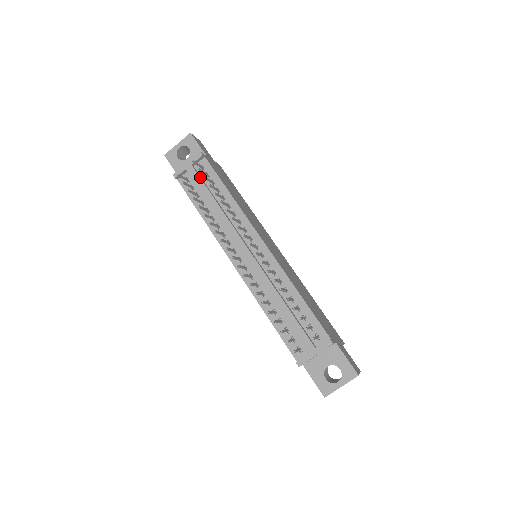
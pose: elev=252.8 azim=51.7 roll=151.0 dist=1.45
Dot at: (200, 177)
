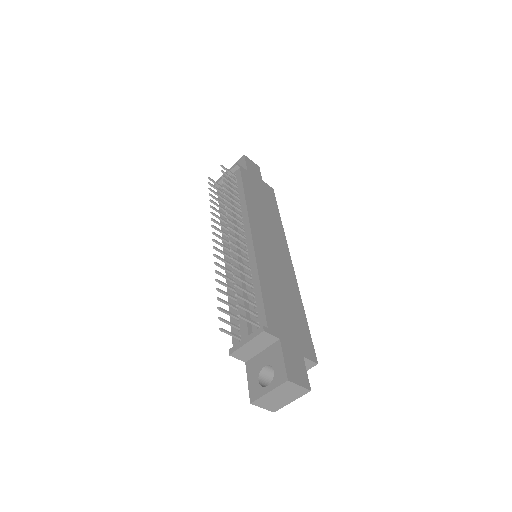
Dot at: (229, 183)
